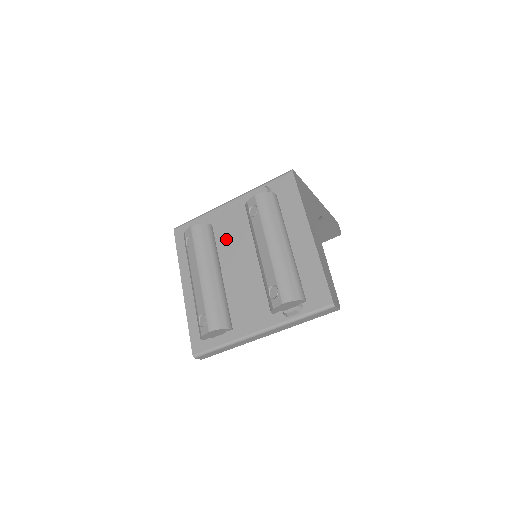
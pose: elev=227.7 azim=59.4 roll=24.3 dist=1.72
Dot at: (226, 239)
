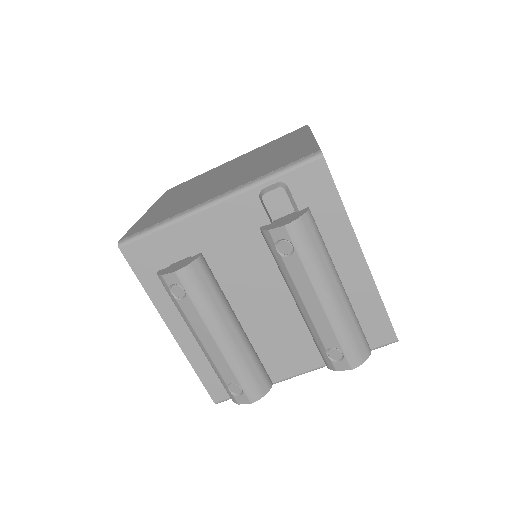
Dot at: (225, 264)
